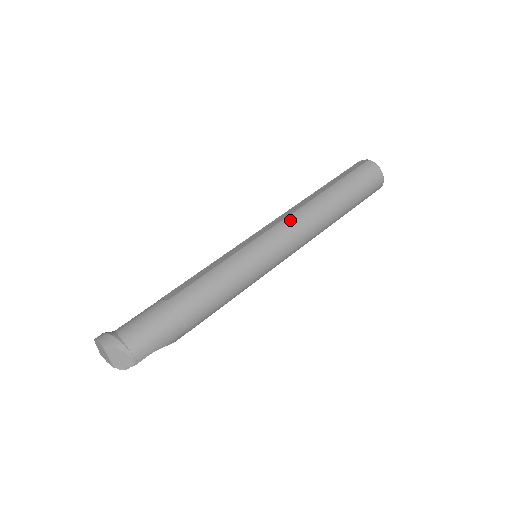
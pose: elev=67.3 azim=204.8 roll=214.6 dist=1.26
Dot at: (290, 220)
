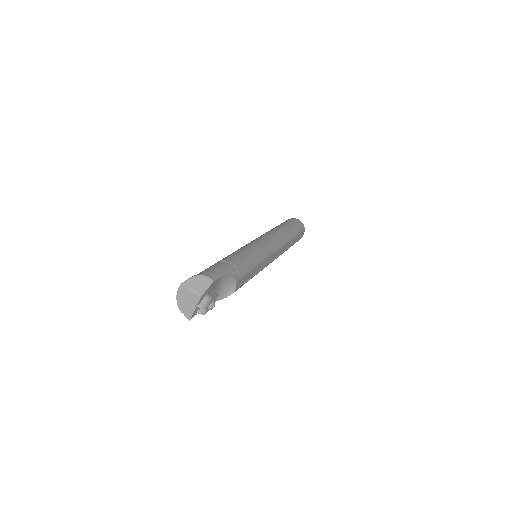
Dot at: occluded
